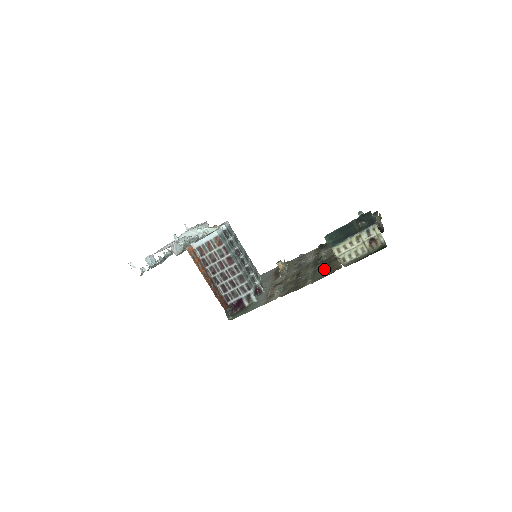
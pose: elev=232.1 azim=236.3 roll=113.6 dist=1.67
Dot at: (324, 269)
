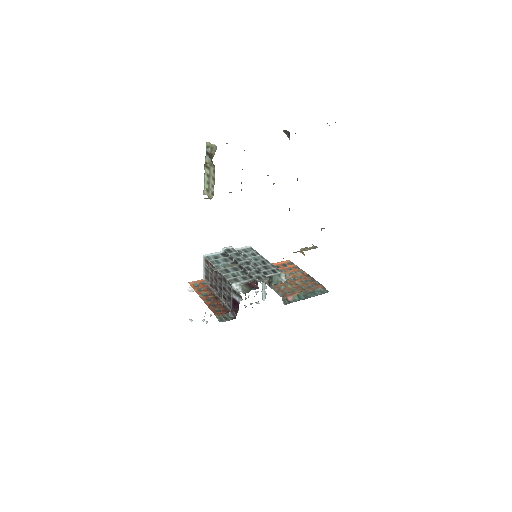
Dot at: occluded
